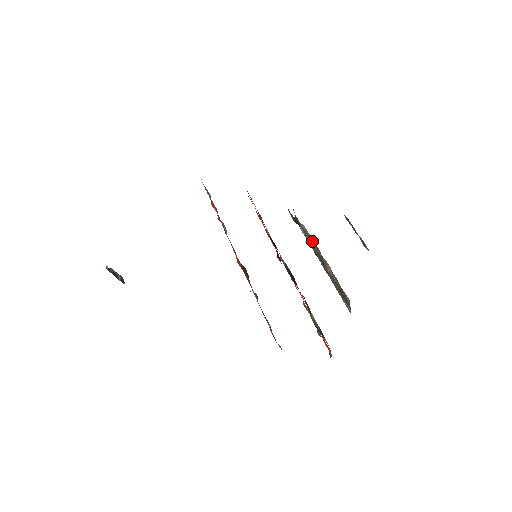
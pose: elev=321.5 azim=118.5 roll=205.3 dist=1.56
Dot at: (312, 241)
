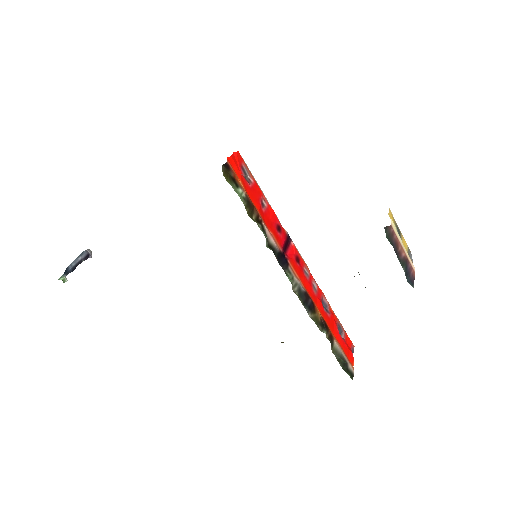
Dot at: occluded
